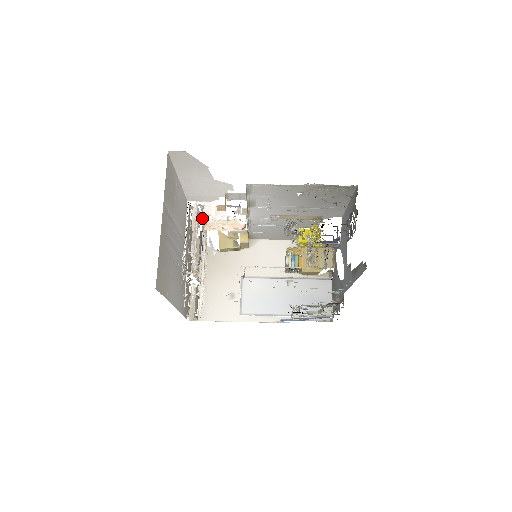
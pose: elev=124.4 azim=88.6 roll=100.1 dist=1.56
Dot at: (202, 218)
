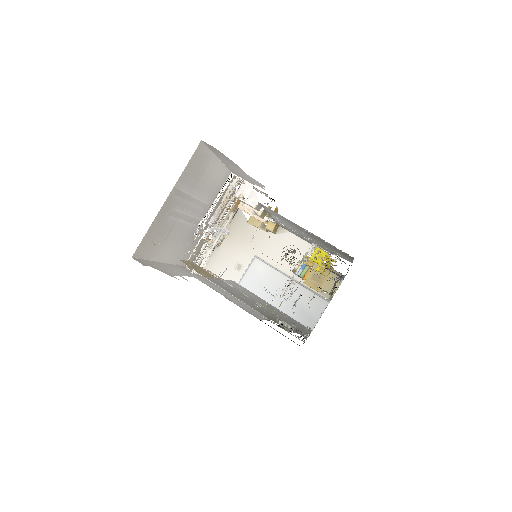
Dot at: occluded
